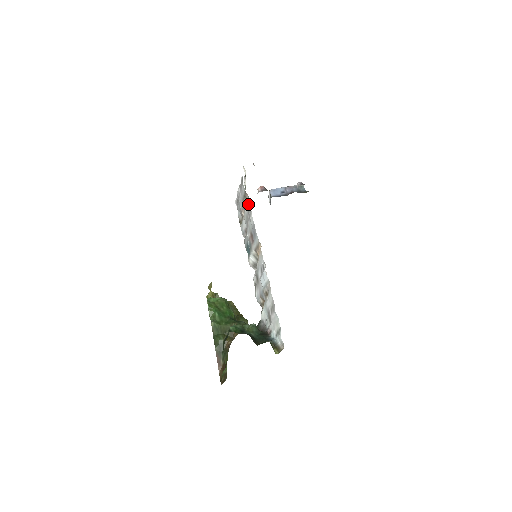
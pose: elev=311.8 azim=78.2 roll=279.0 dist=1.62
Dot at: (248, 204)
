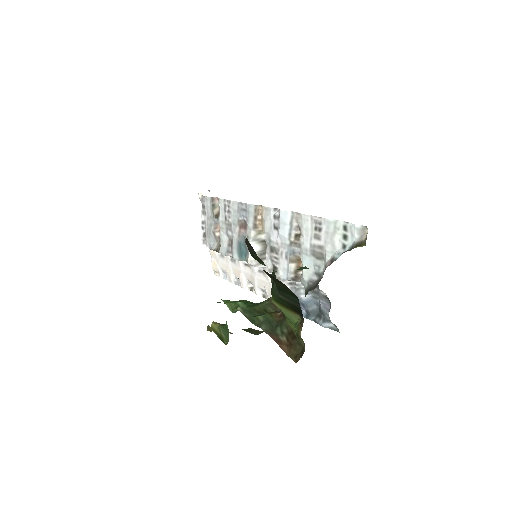
Dot at: (221, 200)
